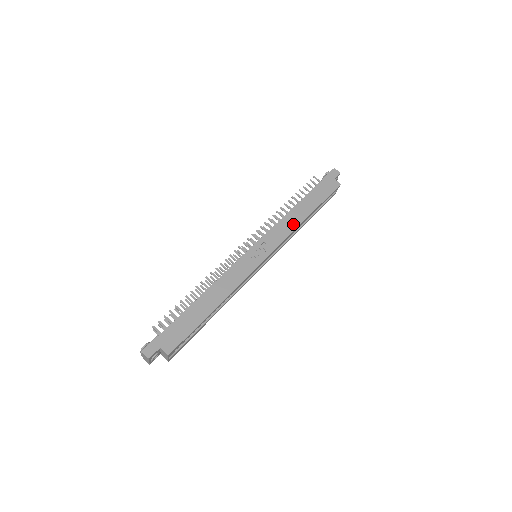
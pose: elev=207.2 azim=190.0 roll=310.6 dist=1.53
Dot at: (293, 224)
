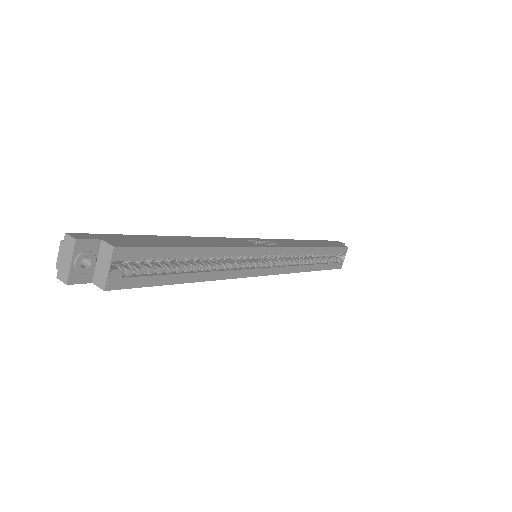
Dot at: (301, 244)
